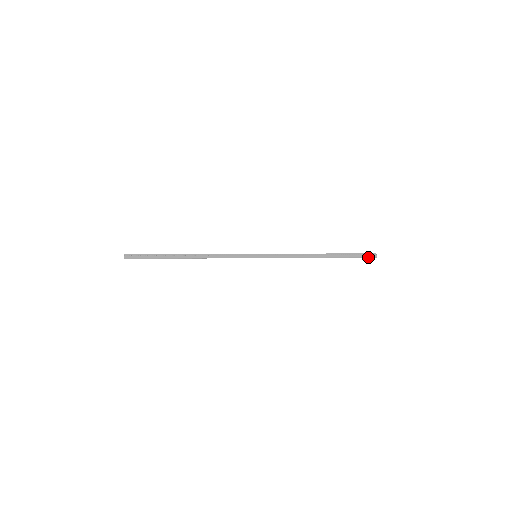
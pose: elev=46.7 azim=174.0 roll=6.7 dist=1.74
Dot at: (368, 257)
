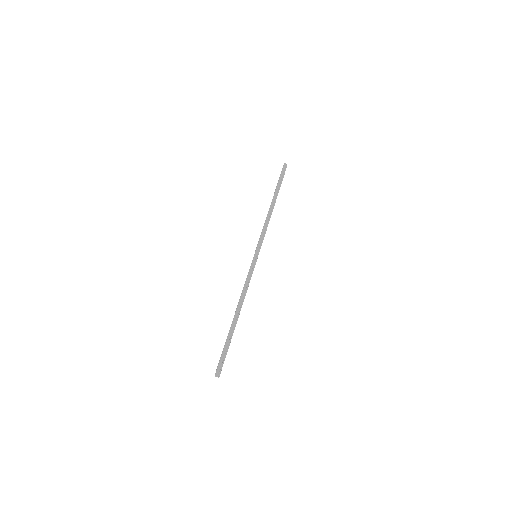
Dot at: (284, 172)
